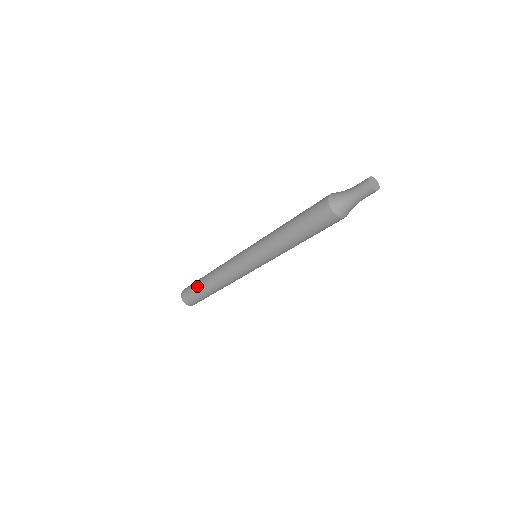
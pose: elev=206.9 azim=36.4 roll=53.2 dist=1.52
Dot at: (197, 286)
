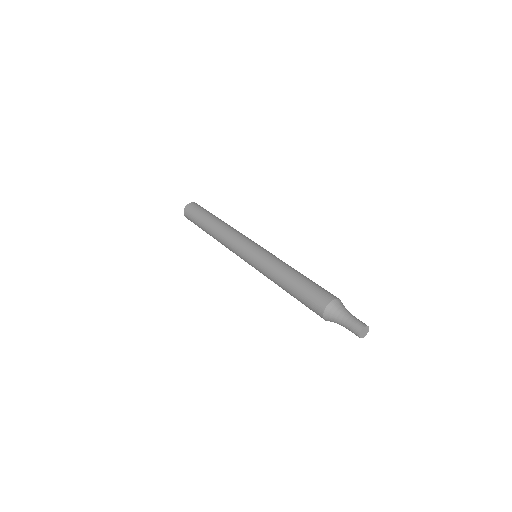
Dot at: (202, 217)
